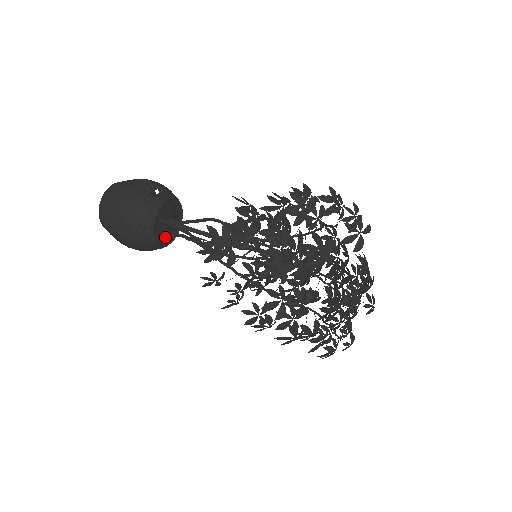
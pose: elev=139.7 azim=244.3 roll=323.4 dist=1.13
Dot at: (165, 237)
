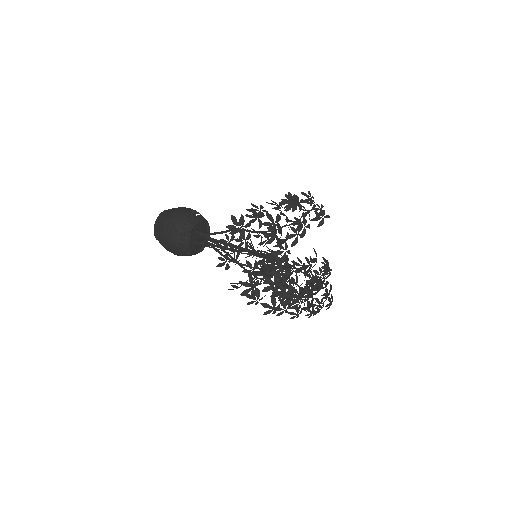
Dot at: (195, 247)
